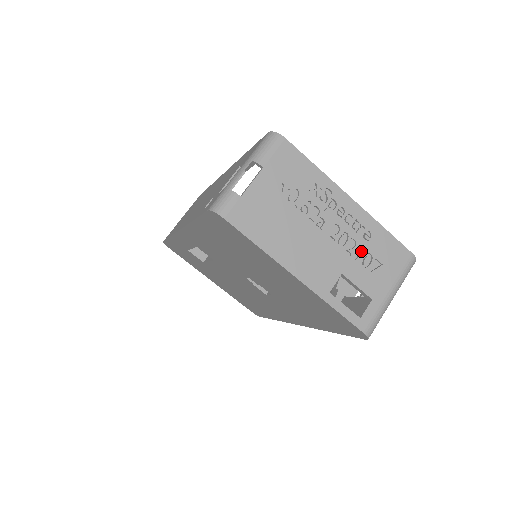
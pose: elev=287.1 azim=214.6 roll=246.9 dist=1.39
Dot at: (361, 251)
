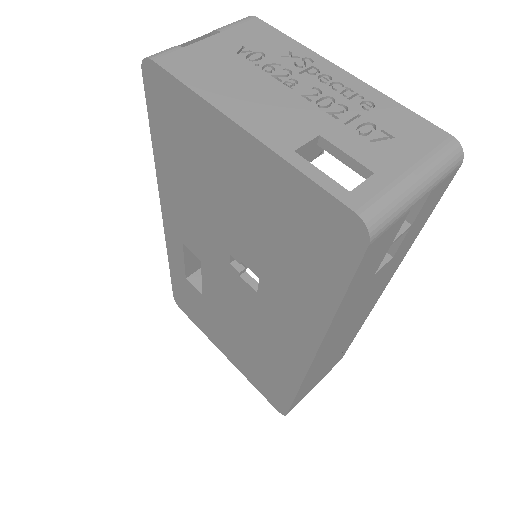
Dot at: (356, 119)
